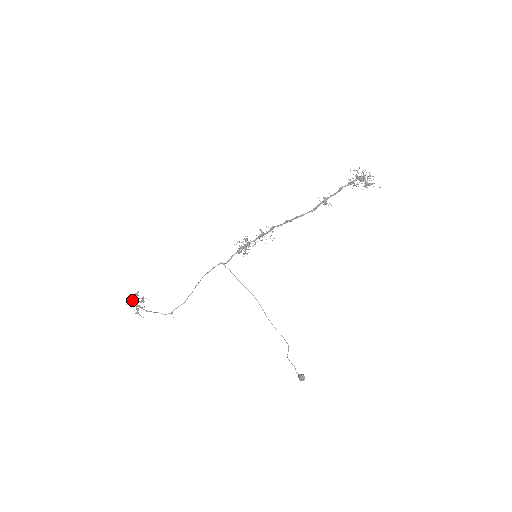
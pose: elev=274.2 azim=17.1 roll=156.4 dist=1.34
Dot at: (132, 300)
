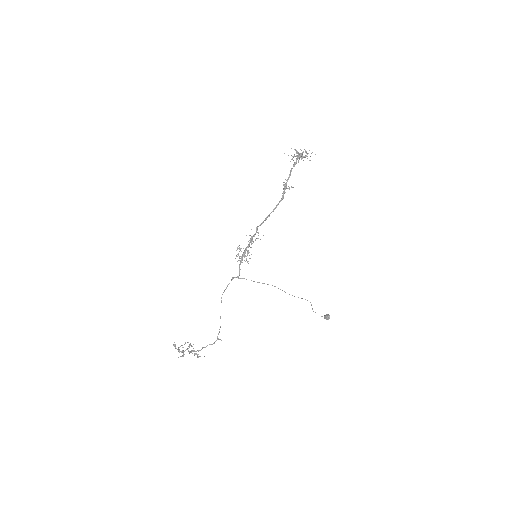
Dot at: (178, 351)
